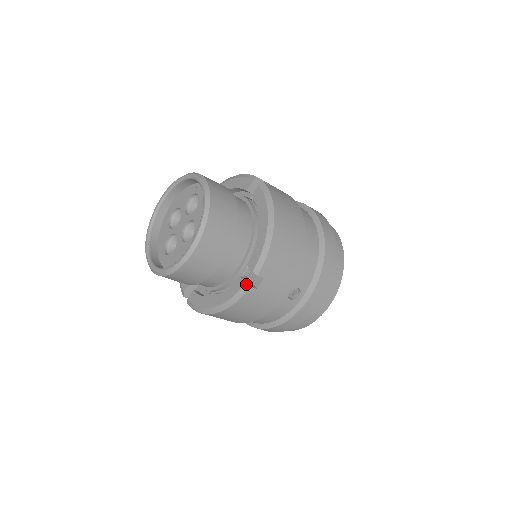
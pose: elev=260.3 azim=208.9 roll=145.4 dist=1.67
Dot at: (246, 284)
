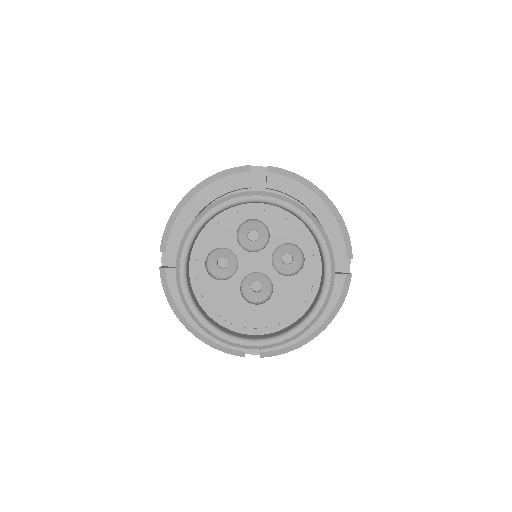
Dot at: (244, 353)
